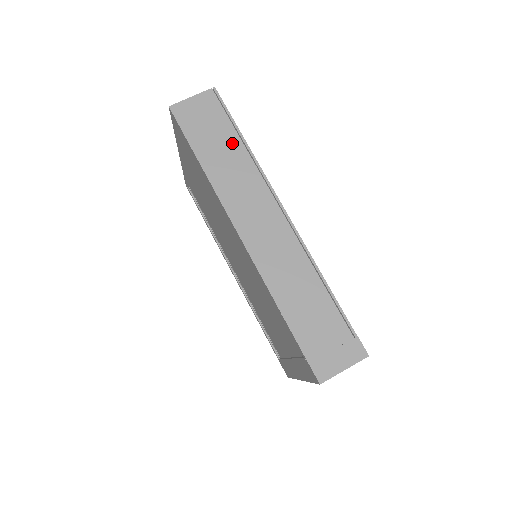
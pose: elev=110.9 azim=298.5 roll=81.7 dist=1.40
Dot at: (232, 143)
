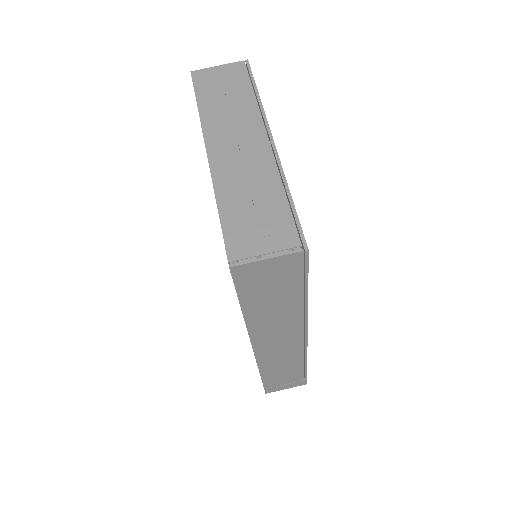
Dot at: (291, 299)
